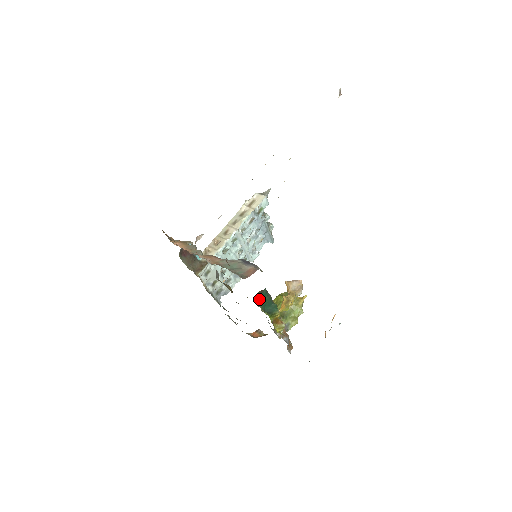
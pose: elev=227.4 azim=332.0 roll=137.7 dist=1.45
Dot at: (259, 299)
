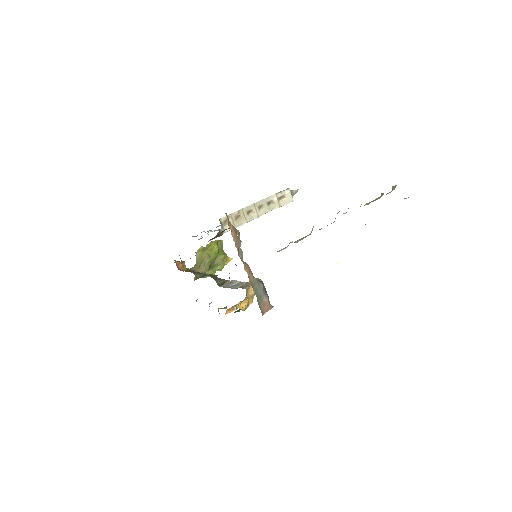
Dot at: occluded
